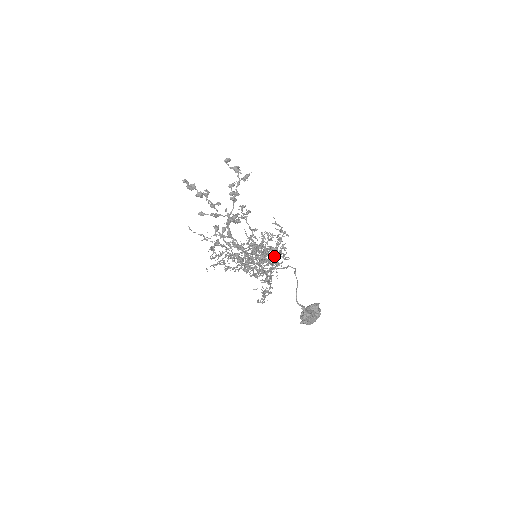
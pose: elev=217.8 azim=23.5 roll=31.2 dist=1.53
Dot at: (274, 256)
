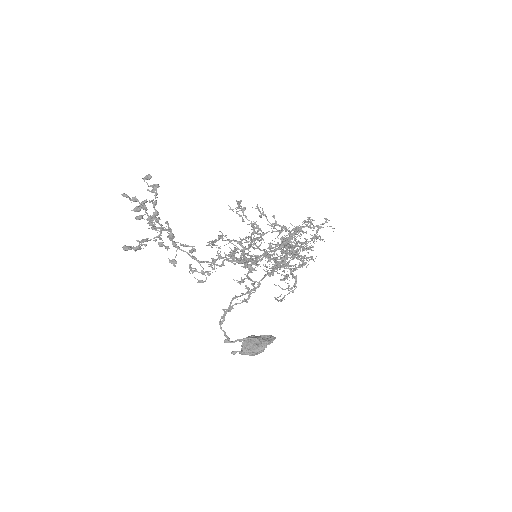
Dot at: (268, 261)
